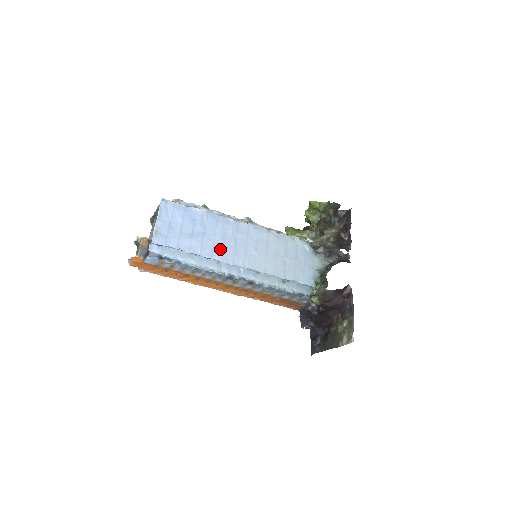
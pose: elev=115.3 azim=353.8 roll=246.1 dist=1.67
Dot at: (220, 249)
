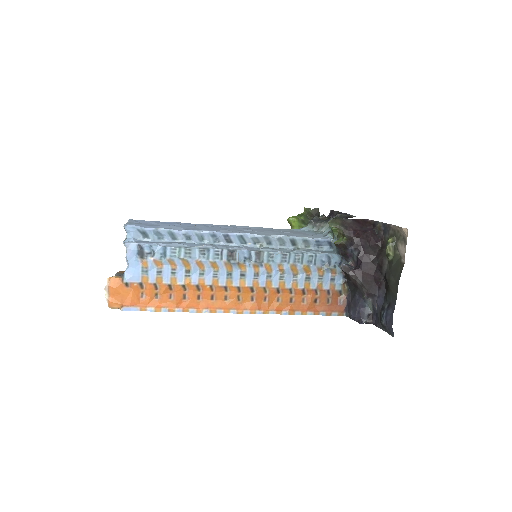
Dot at: (206, 229)
